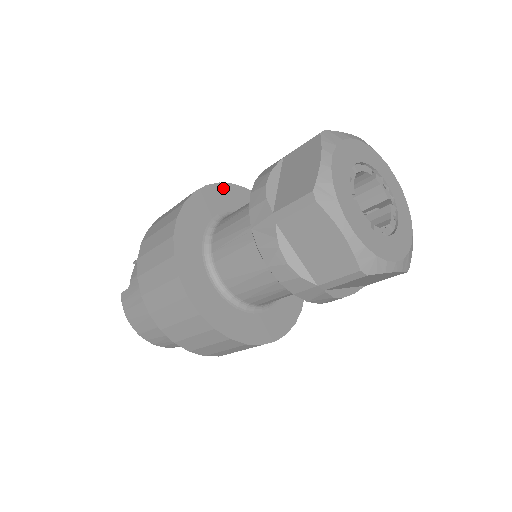
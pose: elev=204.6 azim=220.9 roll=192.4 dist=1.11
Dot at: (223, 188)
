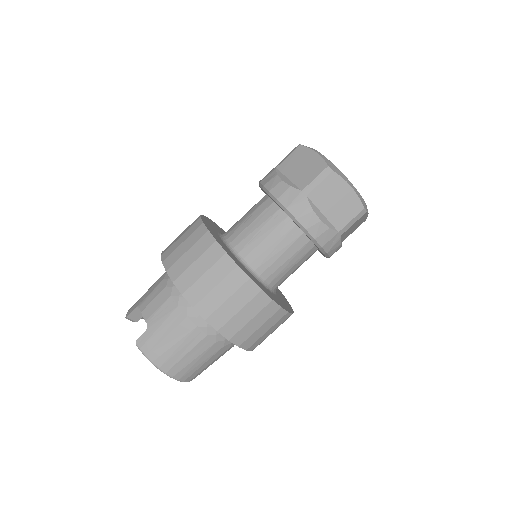
Dot at: (207, 218)
